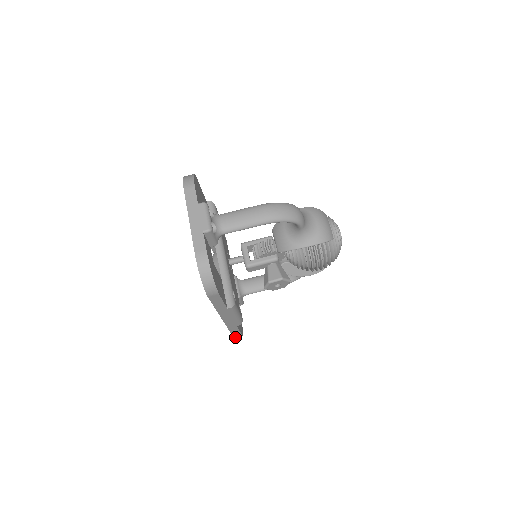
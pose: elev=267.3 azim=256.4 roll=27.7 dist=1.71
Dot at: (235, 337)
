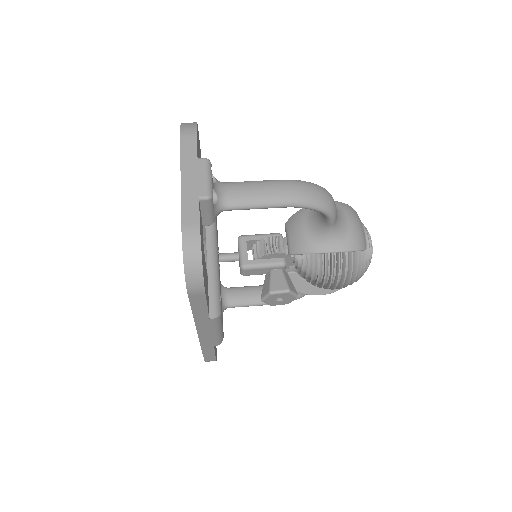
Dot at: (206, 360)
